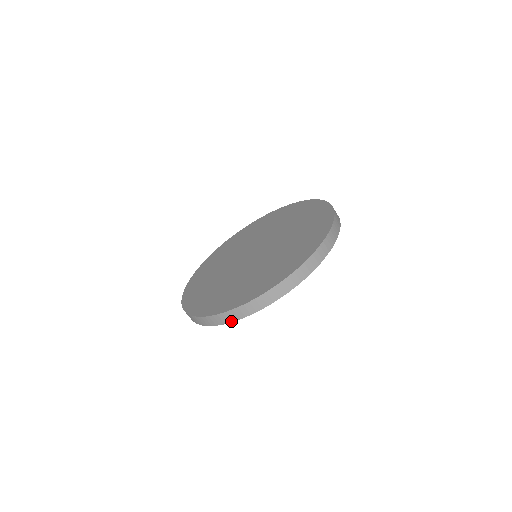
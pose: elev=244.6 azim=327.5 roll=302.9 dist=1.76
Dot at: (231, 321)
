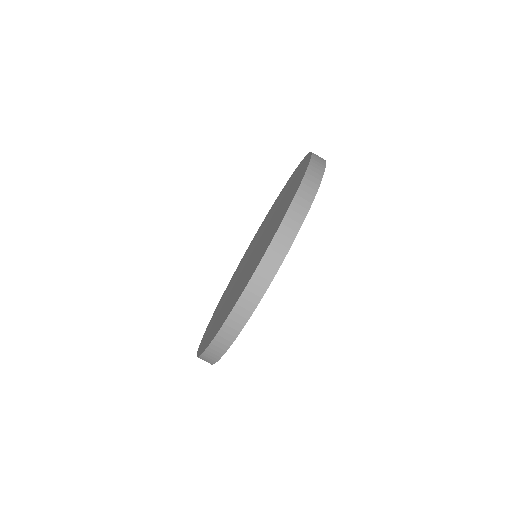
Dot at: (253, 309)
